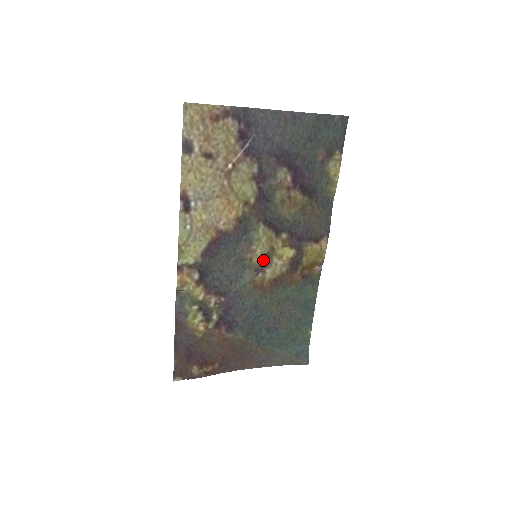
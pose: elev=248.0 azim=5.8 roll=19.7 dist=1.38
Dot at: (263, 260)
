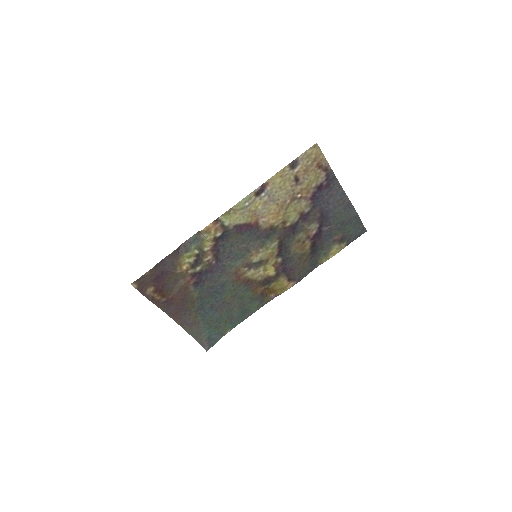
Dot at: (256, 262)
